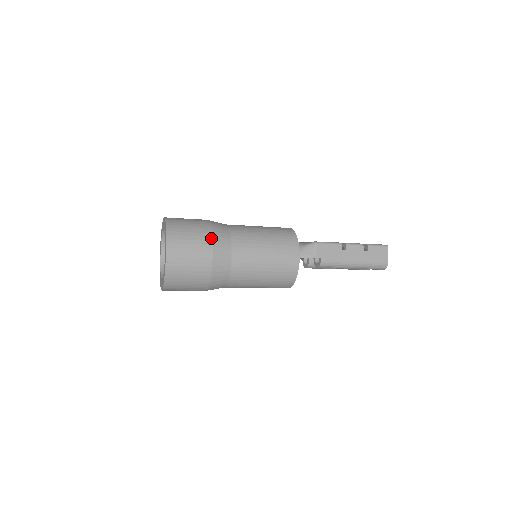
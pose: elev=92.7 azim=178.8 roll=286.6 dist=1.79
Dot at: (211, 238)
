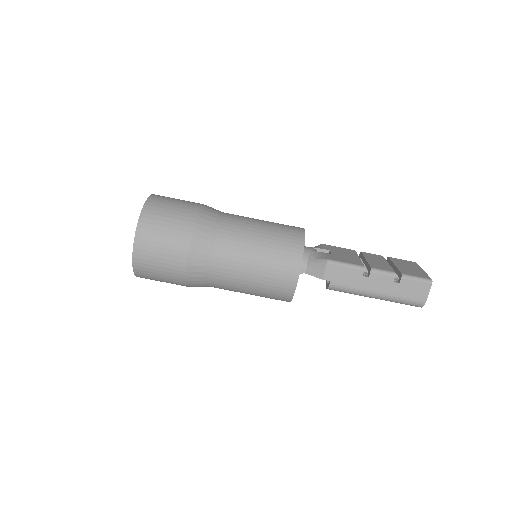
Dot at: (189, 239)
